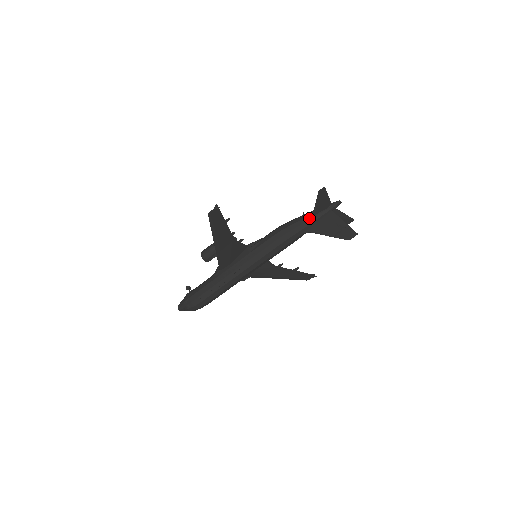
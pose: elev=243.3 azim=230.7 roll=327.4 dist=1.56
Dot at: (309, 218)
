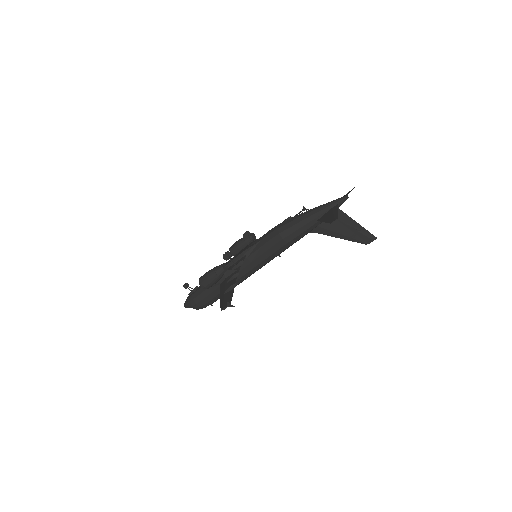
Dot at: (313, 223)
